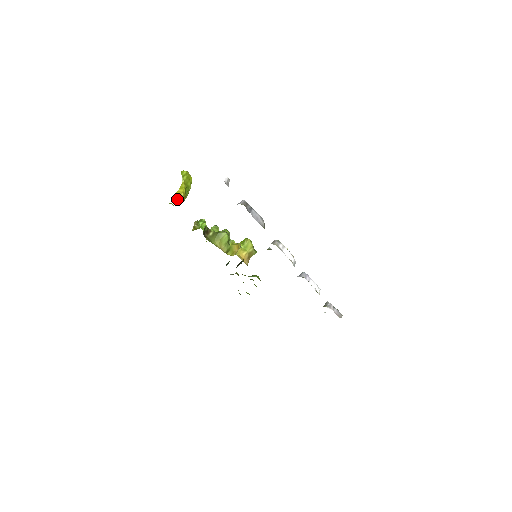
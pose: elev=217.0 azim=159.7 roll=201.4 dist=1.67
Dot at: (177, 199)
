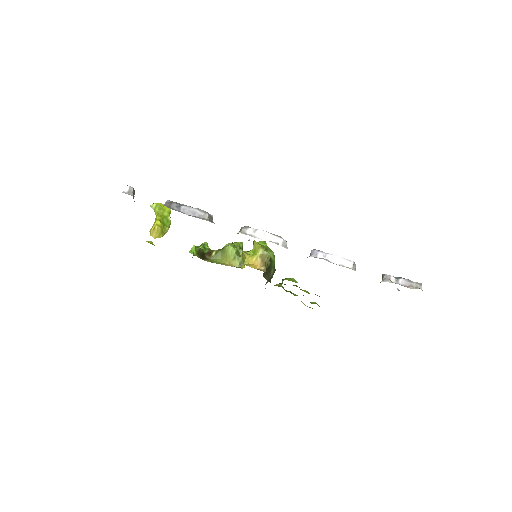
Dot at: (154, 234)
